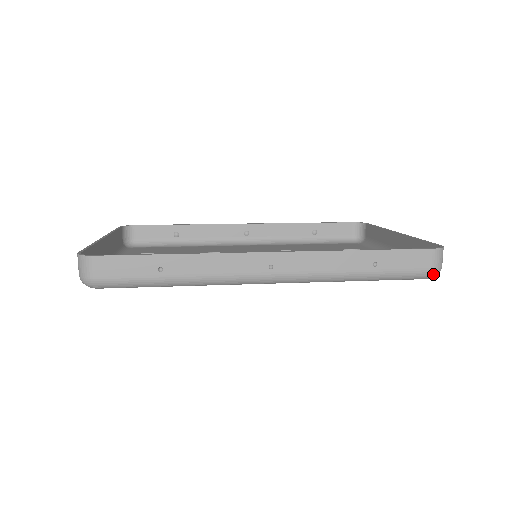
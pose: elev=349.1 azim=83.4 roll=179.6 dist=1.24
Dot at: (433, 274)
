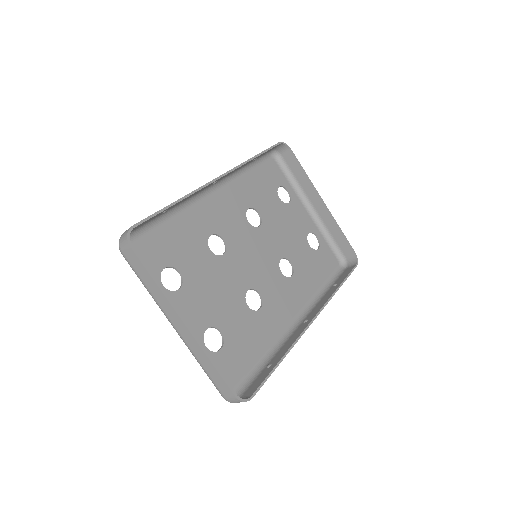
Dot at: (345, 269)
